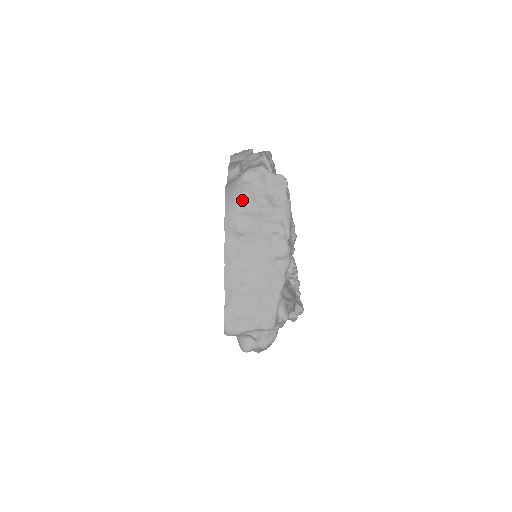
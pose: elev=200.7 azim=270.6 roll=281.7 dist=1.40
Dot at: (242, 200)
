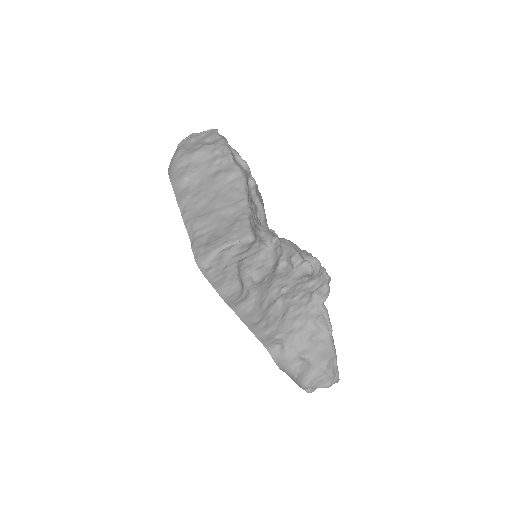
Dot at: (178, 156)
